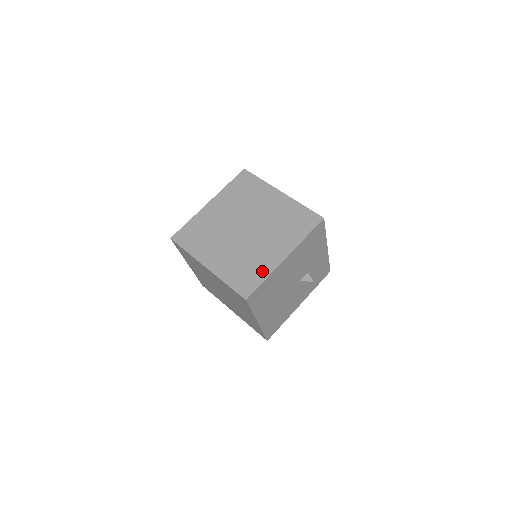
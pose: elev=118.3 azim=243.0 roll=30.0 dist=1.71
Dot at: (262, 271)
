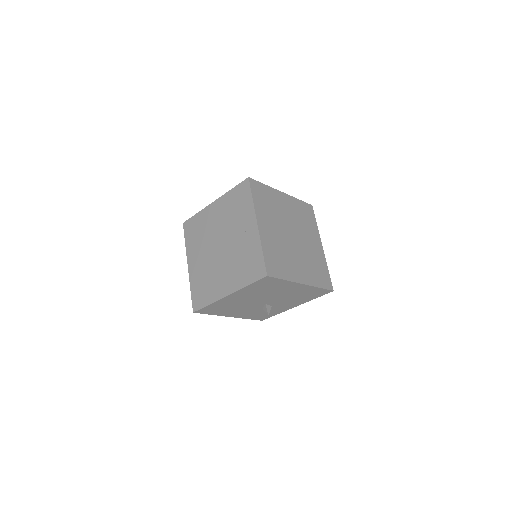
Dot at: (287, 273)
